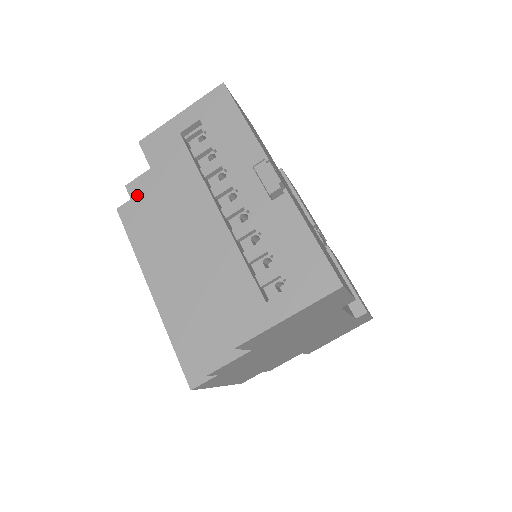
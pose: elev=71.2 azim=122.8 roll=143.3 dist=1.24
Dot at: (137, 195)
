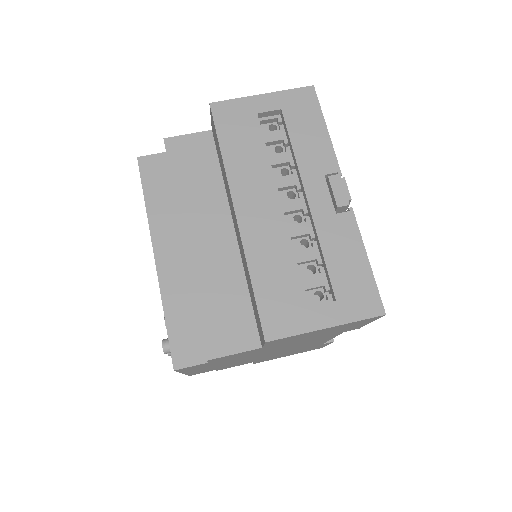
Dot at: (175, 153)
